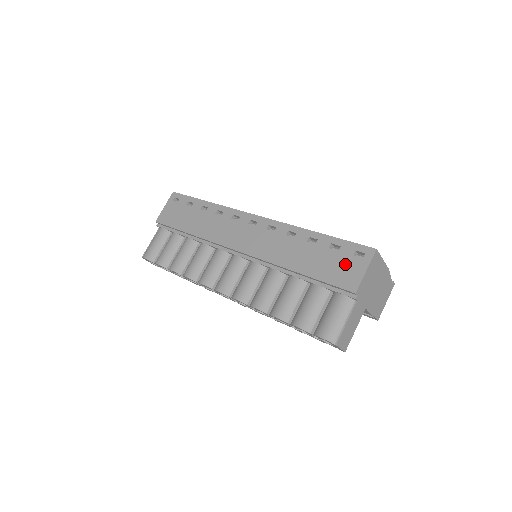
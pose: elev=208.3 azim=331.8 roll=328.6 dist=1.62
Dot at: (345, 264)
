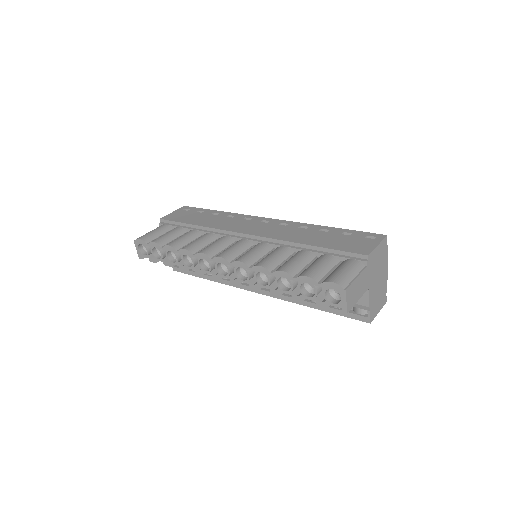
Dot at: (357, 241)
